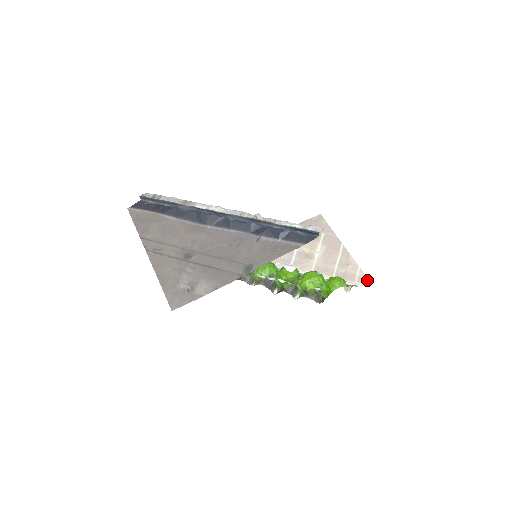
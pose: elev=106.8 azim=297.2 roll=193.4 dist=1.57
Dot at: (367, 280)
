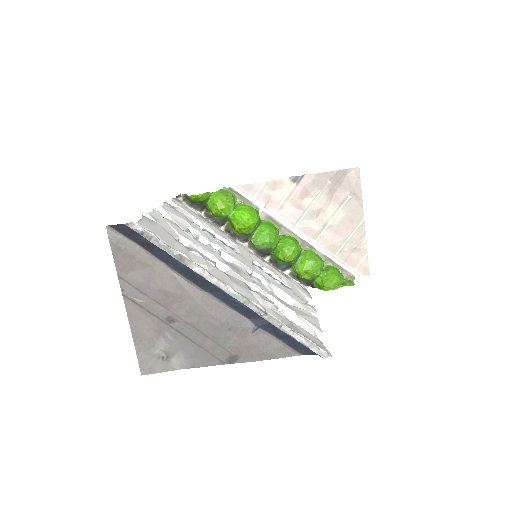
Dot at: (367, 271)
